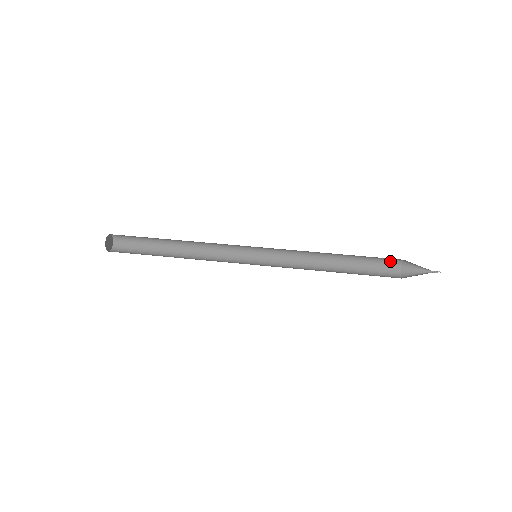
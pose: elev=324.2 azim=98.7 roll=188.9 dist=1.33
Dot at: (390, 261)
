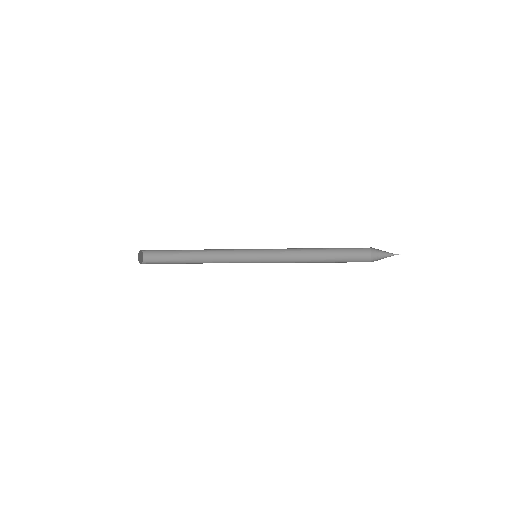
Dot at: (362, 261)
